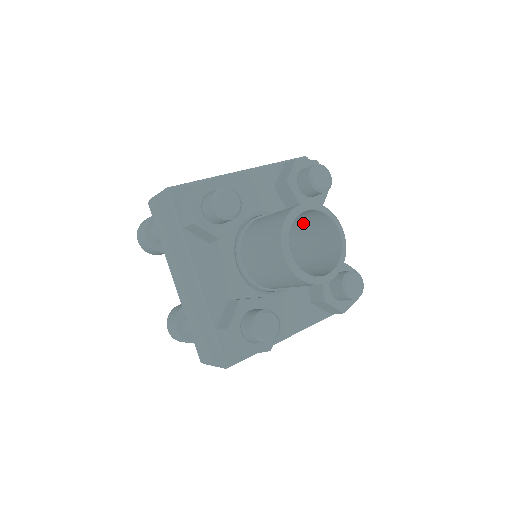
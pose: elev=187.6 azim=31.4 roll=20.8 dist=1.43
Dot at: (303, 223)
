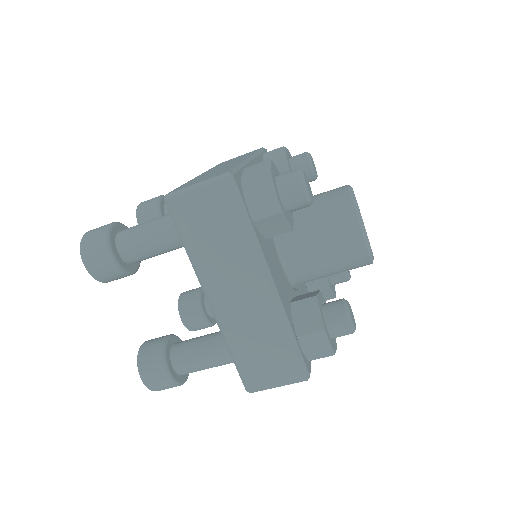
Dot at: occluded
